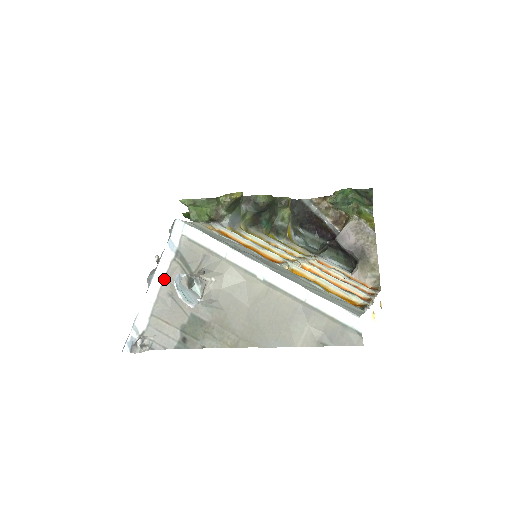
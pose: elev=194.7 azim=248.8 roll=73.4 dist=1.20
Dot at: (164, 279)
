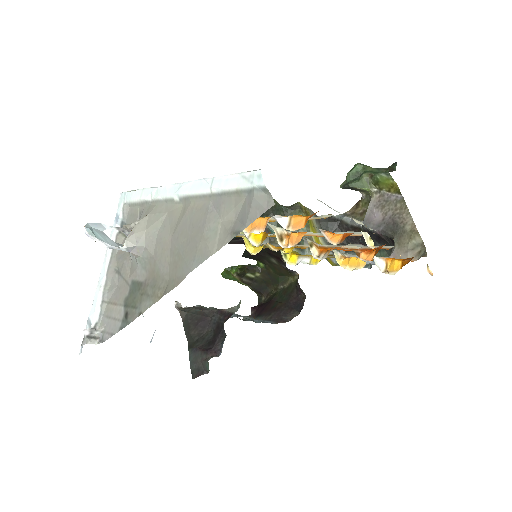
Dot at: (111, 256)
